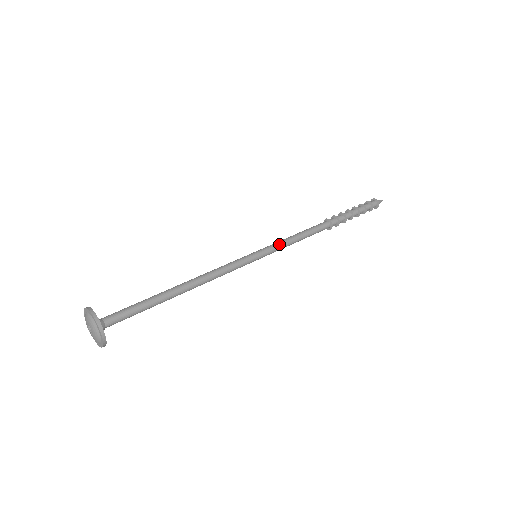
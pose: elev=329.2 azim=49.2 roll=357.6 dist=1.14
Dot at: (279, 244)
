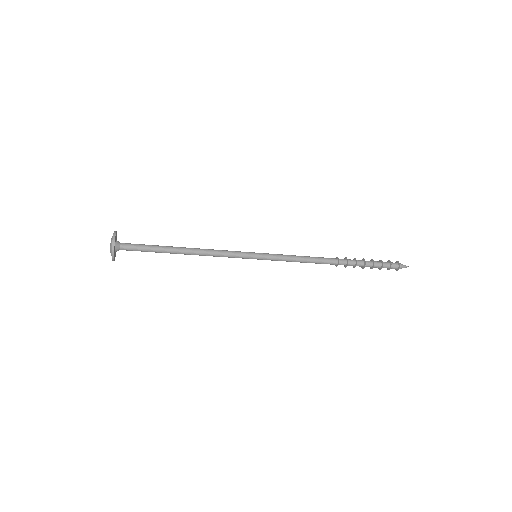
Dot at: (279, 254)
